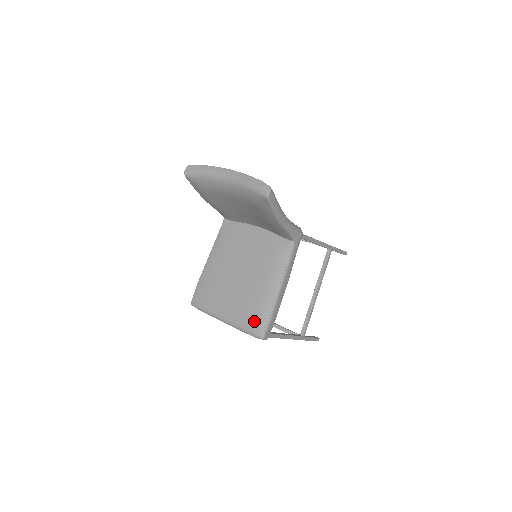
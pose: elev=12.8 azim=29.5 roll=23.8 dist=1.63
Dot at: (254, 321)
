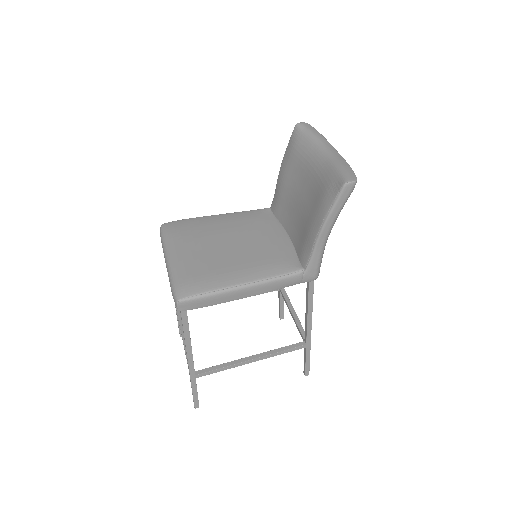
Dot at: (192, 281)
